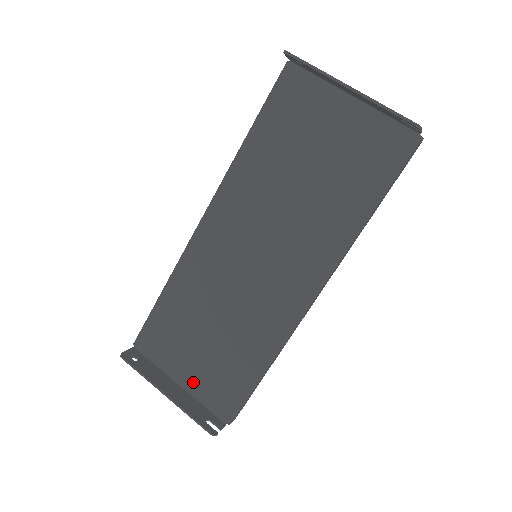
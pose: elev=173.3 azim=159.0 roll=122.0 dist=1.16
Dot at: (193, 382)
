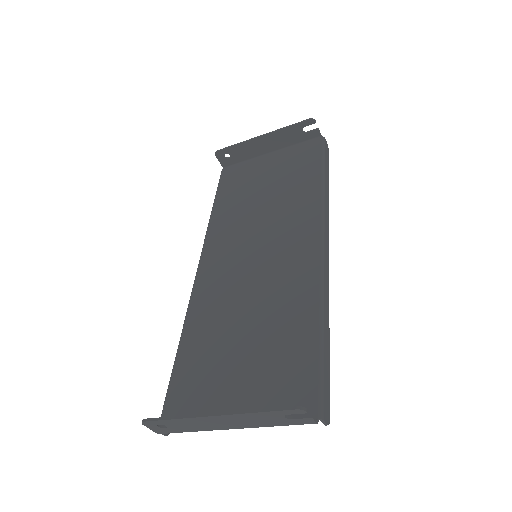
Dot at: (249, 407)
